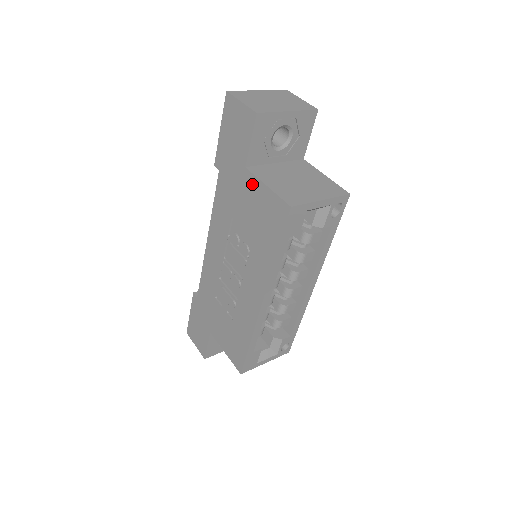
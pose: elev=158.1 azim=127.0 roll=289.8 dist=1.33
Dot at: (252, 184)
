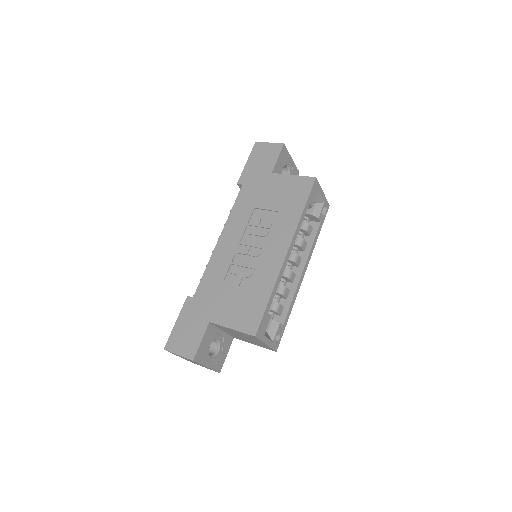
Dot at: (278, 179)
